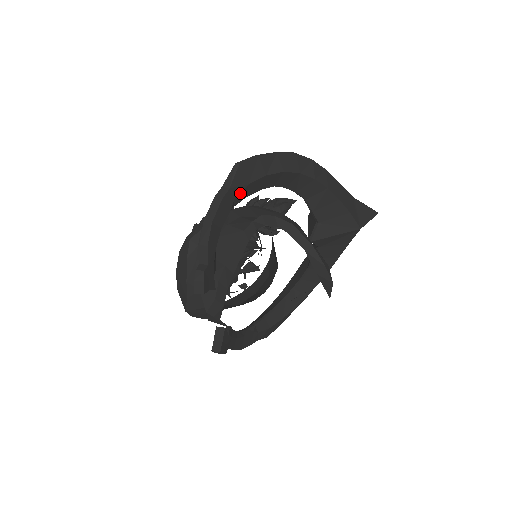
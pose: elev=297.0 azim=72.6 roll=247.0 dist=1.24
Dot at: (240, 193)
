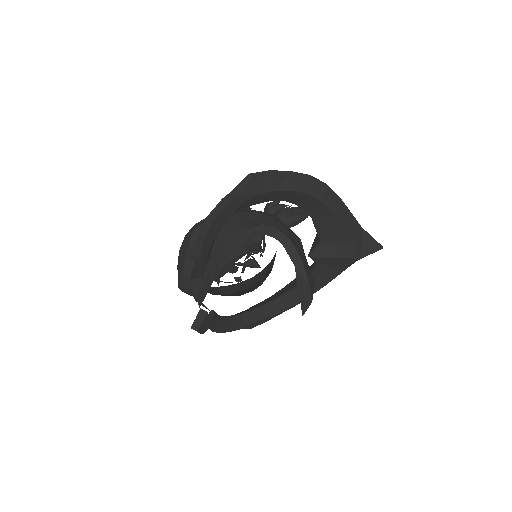
Dot at: (247, 201)
